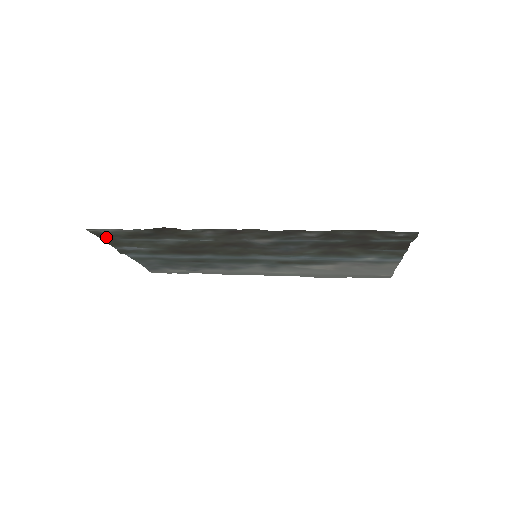
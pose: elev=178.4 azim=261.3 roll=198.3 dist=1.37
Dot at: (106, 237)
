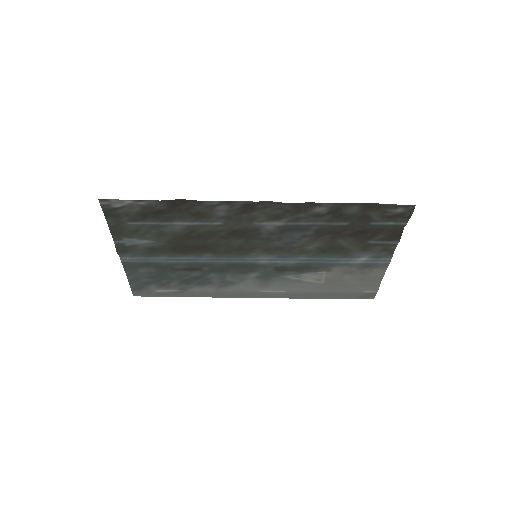
Dot at: (114, 218)
